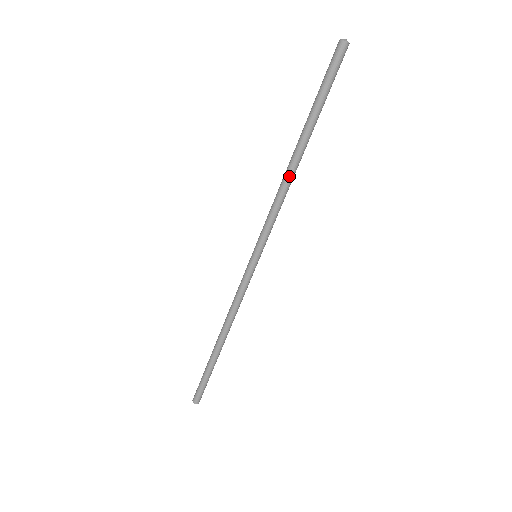
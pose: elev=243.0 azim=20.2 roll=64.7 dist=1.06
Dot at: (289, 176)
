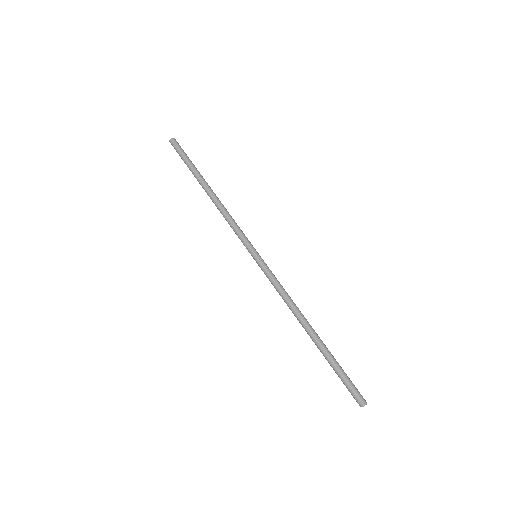
Dot at: (216, 202)
